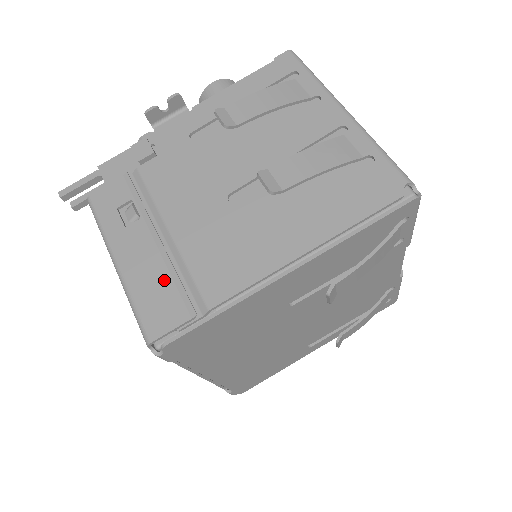
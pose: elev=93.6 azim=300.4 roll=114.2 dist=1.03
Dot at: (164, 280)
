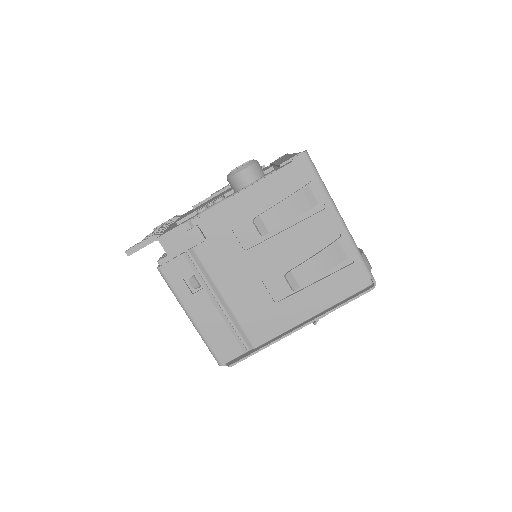
Dot at: (225, 331)
